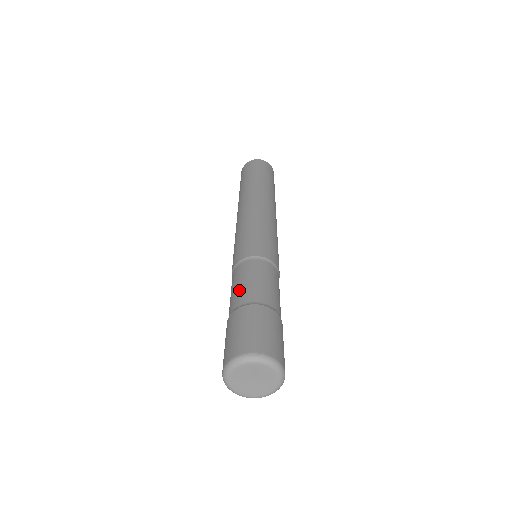
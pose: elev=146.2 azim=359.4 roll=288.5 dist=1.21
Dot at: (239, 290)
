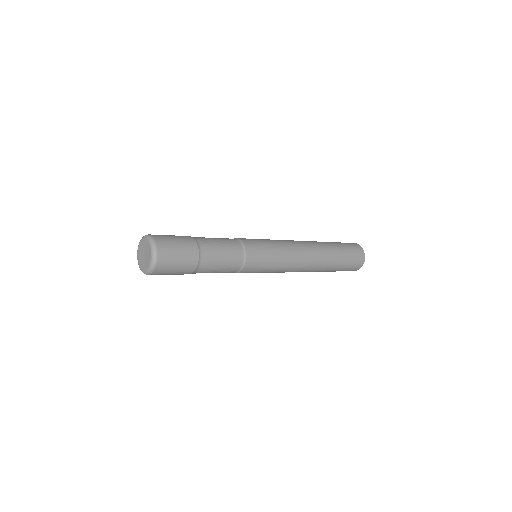
Dot at: occluded
